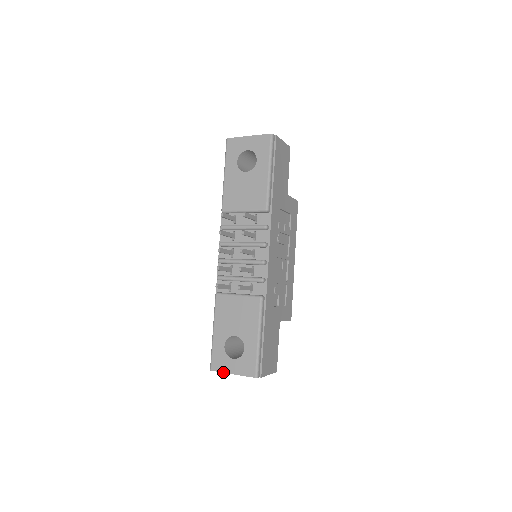
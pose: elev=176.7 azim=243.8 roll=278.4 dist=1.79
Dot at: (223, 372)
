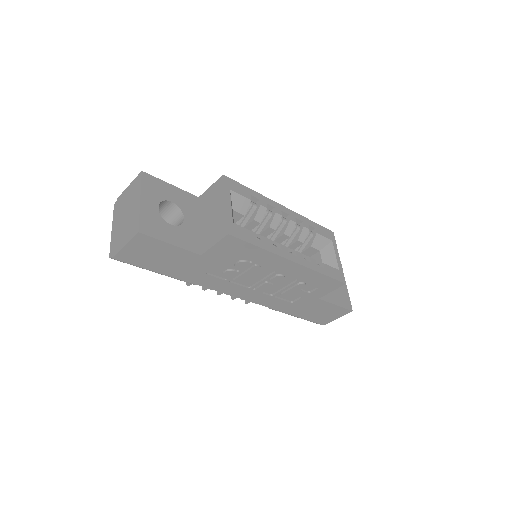
Dot at: occluded
